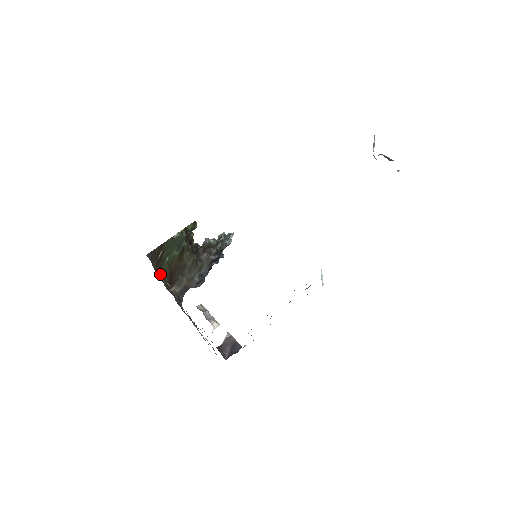
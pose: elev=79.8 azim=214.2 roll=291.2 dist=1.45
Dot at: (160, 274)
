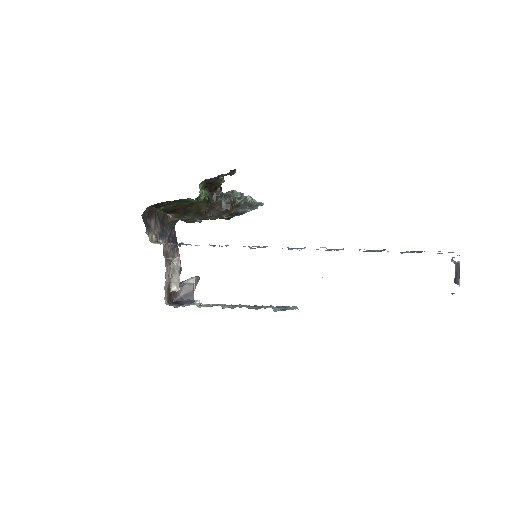
Dot at: (152, 224)
